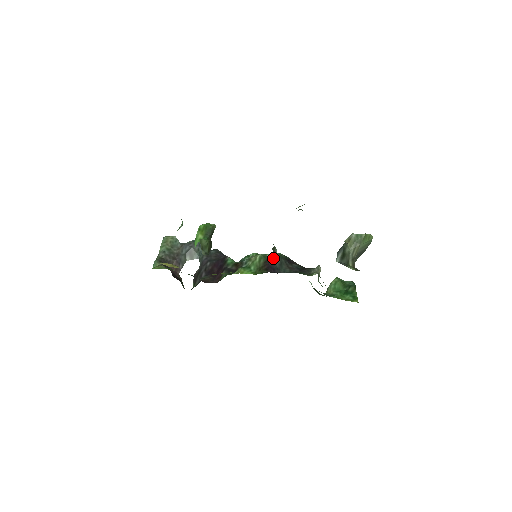
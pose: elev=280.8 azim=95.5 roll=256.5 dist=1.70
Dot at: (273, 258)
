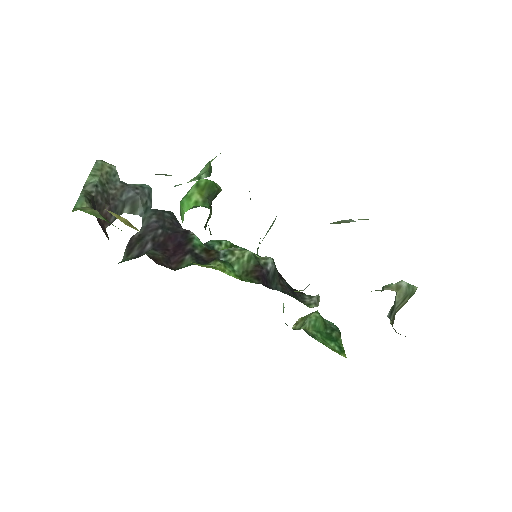
Dot at: (267, 264)
